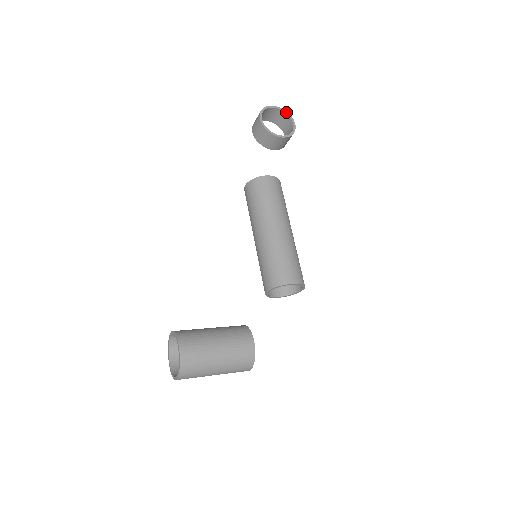
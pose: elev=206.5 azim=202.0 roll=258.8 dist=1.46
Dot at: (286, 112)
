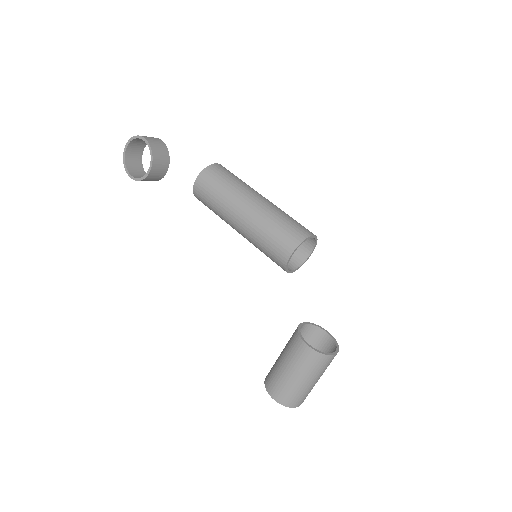
Dot at: (133, 138)
